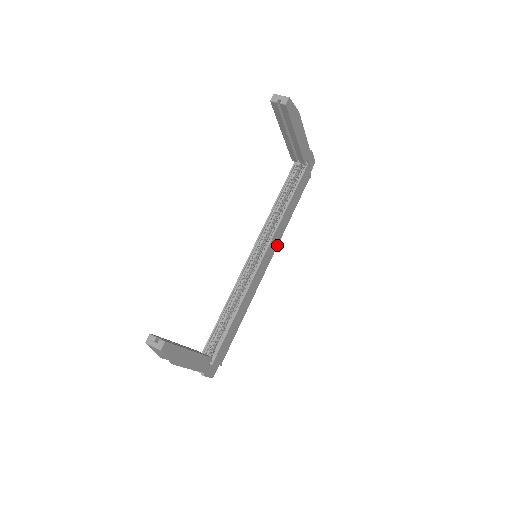
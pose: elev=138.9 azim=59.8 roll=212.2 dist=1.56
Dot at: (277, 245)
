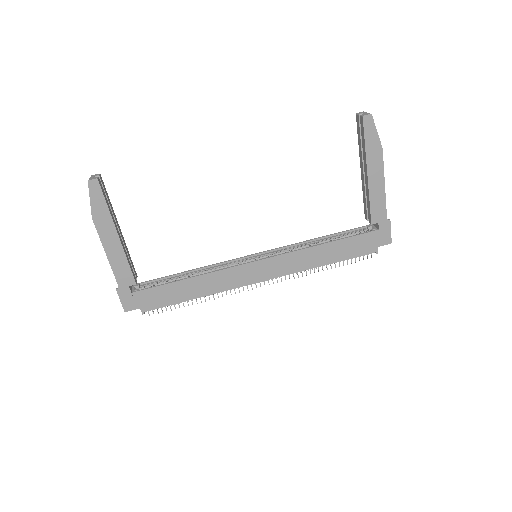
Dot at: (287, 274)
